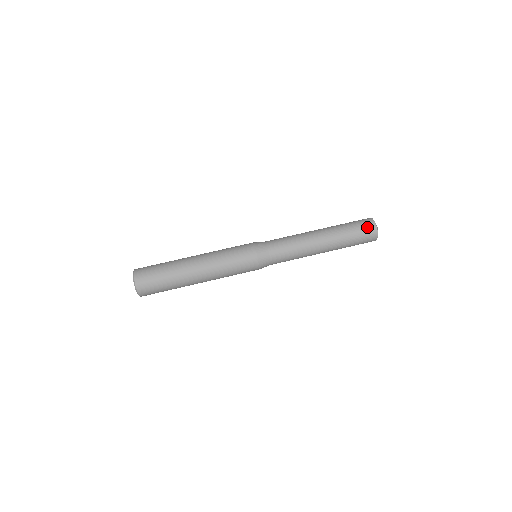
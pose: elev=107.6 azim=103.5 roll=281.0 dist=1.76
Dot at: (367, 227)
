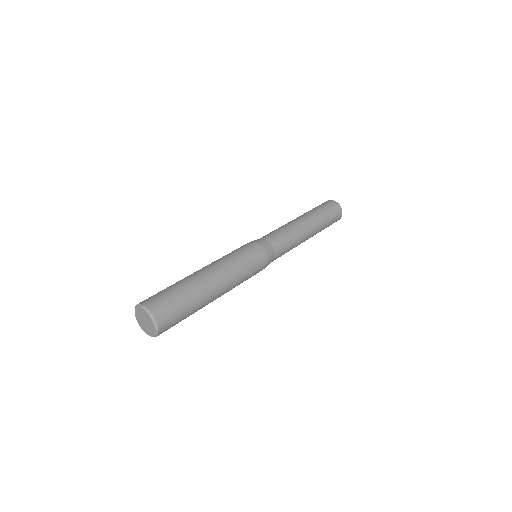
Dot at: (326, 203)
